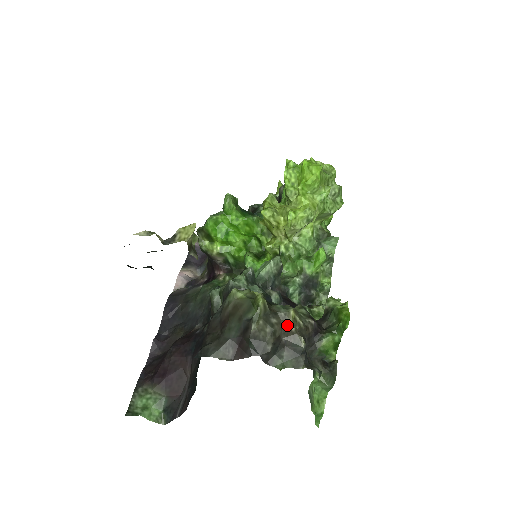
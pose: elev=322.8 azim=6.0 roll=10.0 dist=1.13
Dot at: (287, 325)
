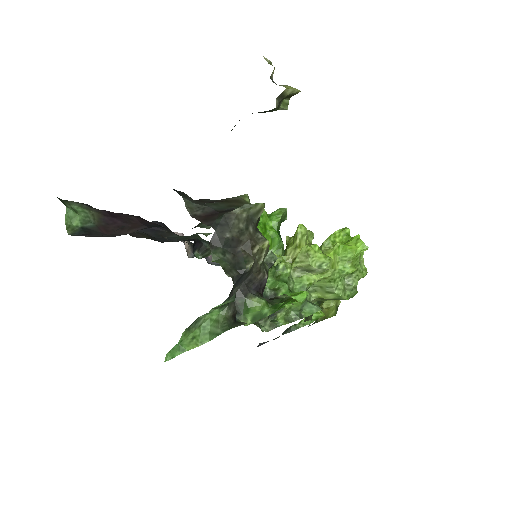
Dot at: (254, 244)
